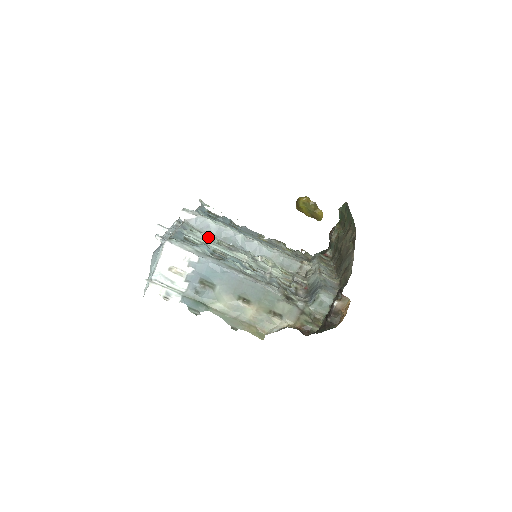
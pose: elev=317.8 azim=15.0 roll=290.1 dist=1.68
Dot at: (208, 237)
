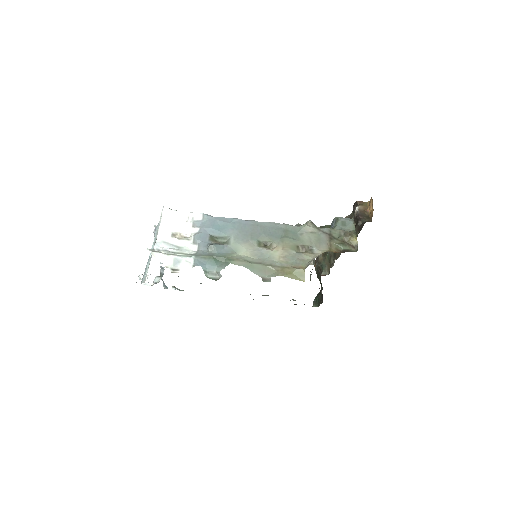
Dot at: occluded
